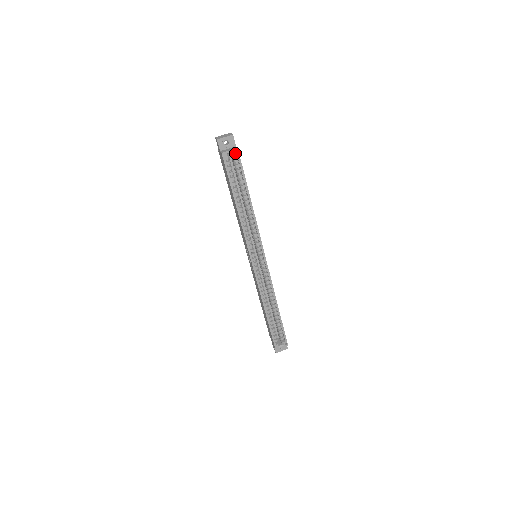
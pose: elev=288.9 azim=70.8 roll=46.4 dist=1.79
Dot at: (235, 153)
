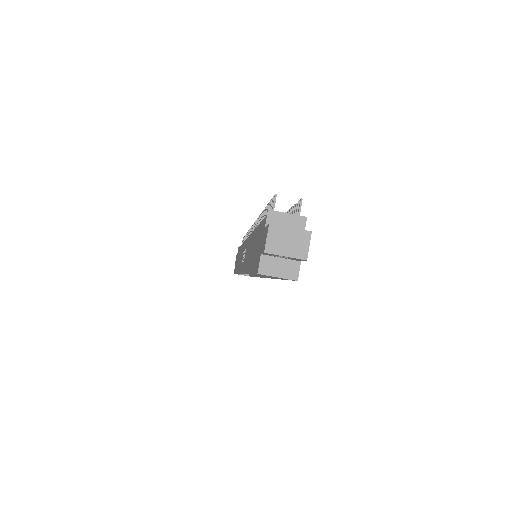
Dot at: (289, 270)
